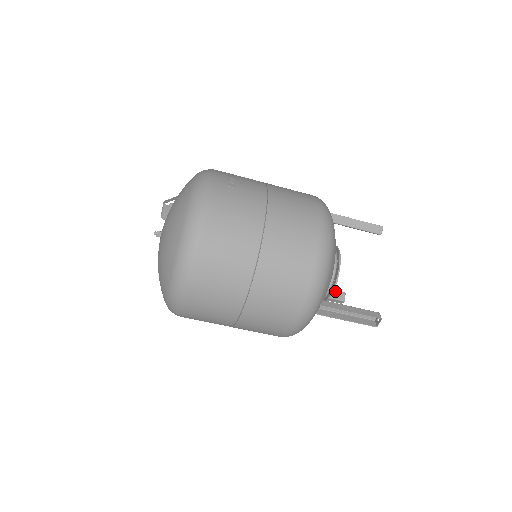
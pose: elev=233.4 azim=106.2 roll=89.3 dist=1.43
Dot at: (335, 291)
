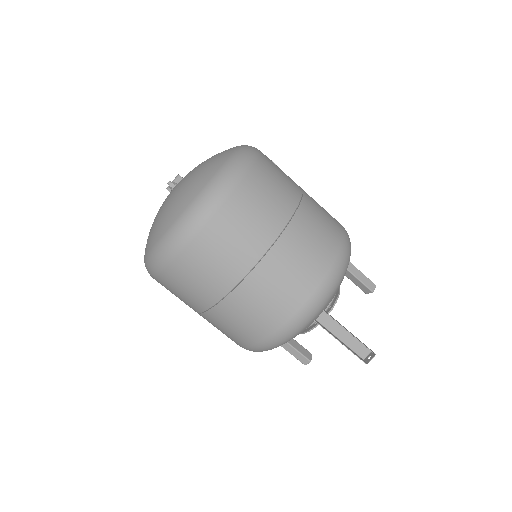
Dot at: (303, 347)
